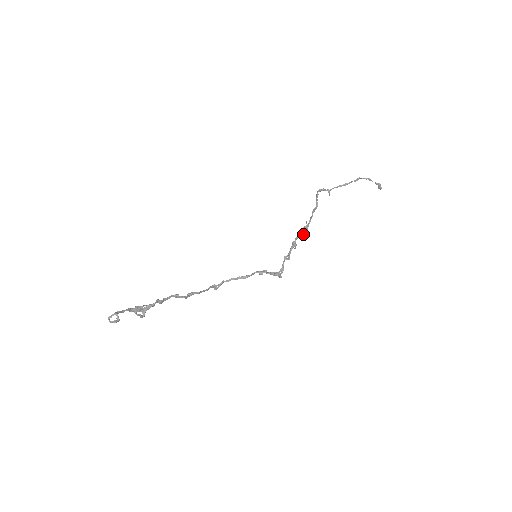
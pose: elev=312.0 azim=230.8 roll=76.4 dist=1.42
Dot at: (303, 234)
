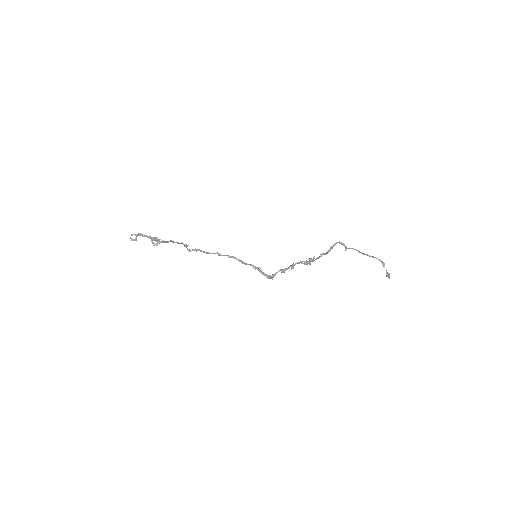
Dot at: (305, 263)
